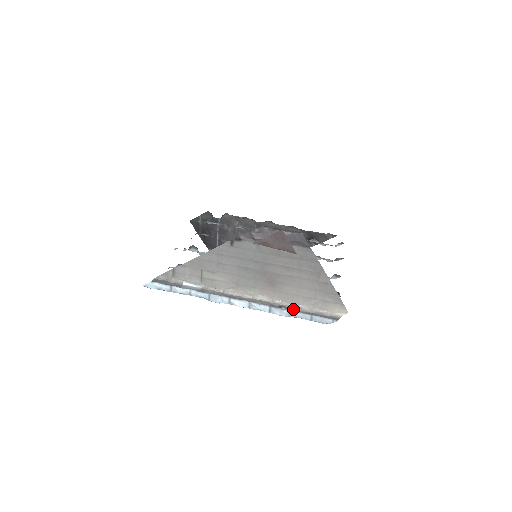
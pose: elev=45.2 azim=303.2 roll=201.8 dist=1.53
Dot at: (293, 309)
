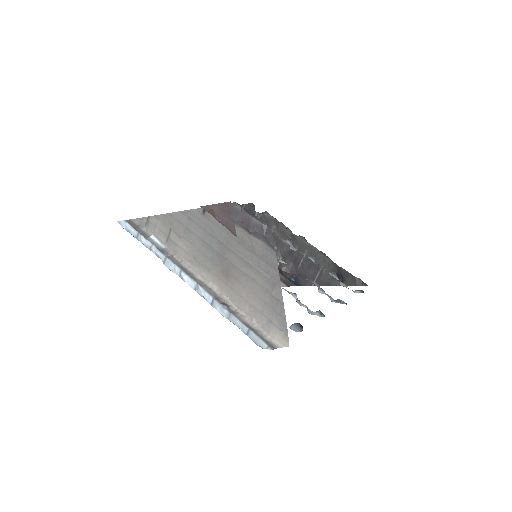
Dot at: (235, 313)
